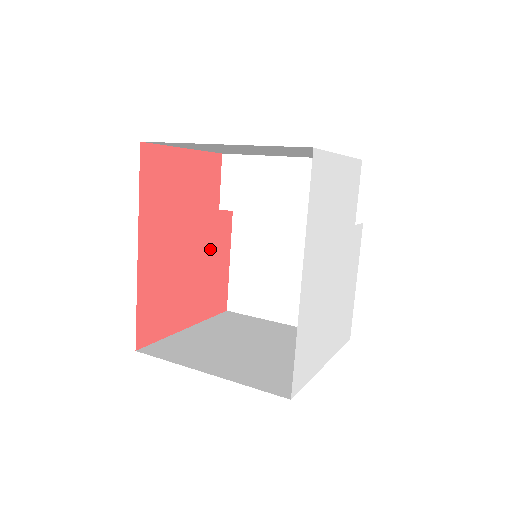
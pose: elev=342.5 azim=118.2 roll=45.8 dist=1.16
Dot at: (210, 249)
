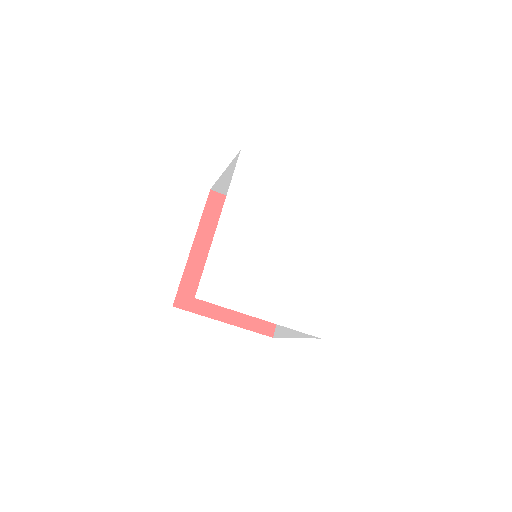
Dot at: occluded
